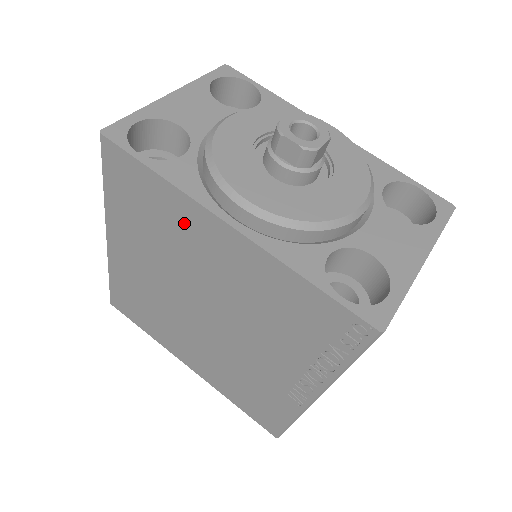
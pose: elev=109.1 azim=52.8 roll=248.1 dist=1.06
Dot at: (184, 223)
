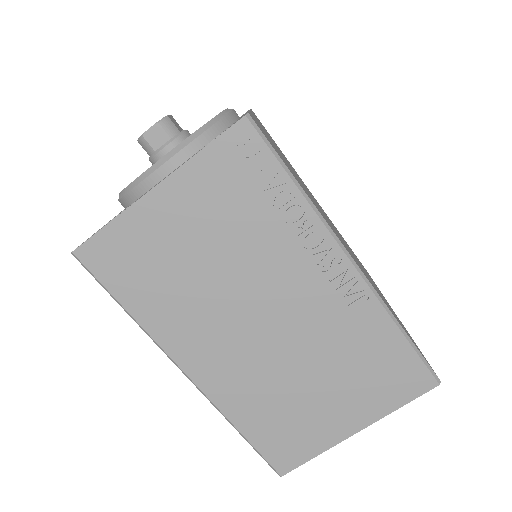
Dot at: occluded
